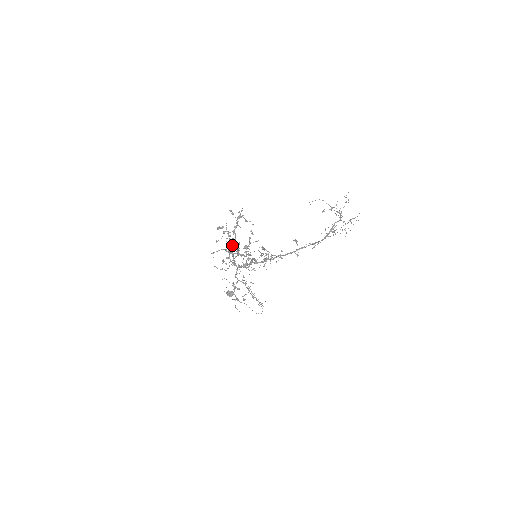
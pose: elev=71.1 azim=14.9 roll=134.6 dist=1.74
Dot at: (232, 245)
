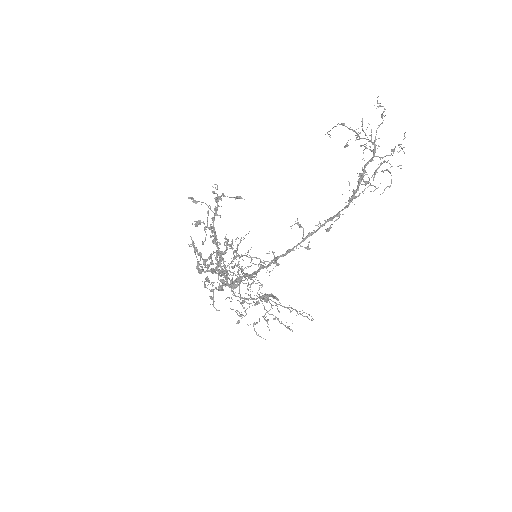
Dot at: occluded
